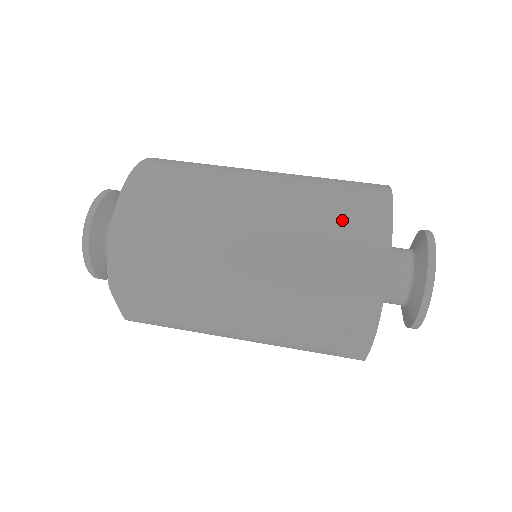
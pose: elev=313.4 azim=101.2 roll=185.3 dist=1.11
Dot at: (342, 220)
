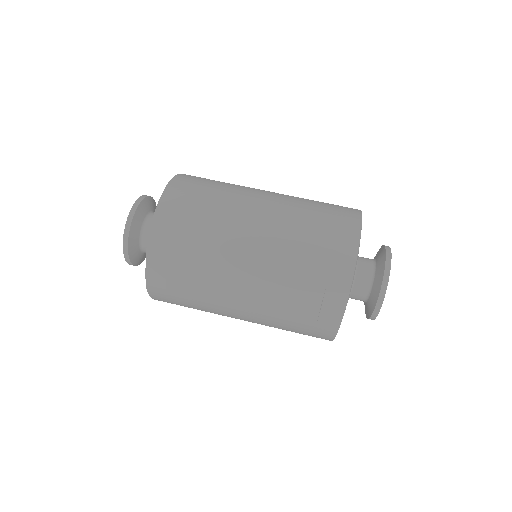
Dot at: (327, 213)
